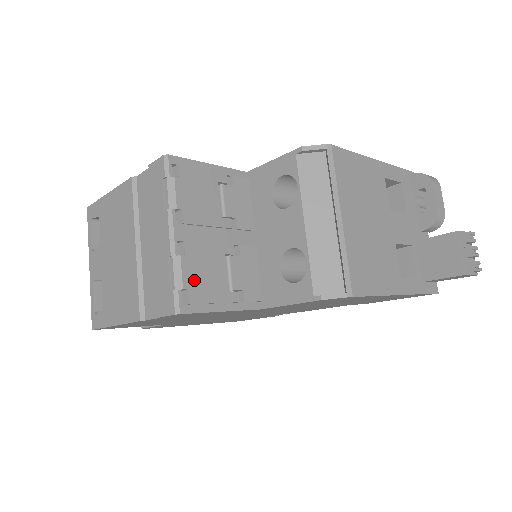
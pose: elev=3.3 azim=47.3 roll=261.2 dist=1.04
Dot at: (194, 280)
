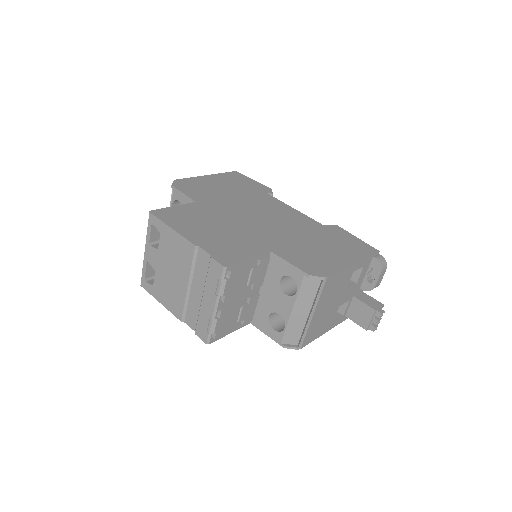
Dot at: (221, 327)
